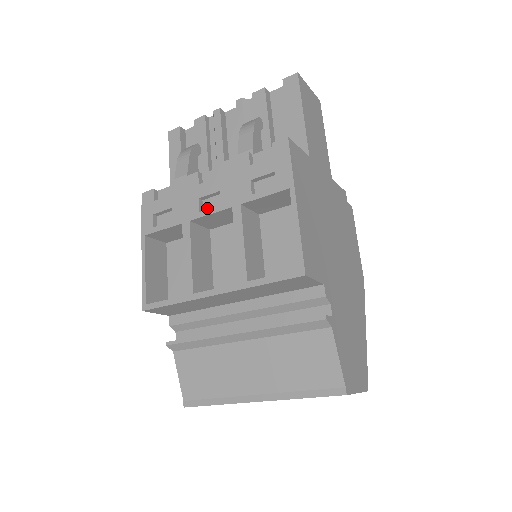
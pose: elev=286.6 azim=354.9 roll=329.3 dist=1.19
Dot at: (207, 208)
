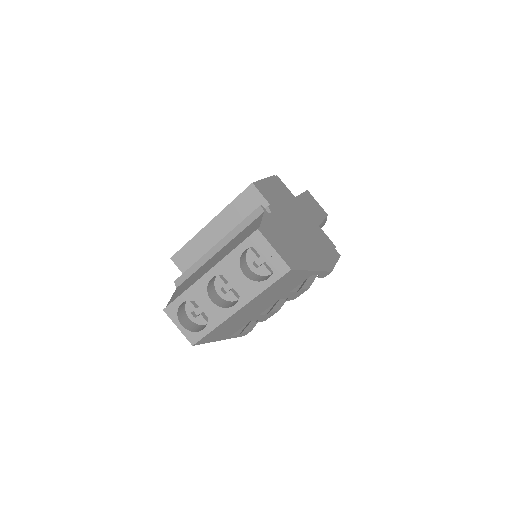
Dot at: occluded
